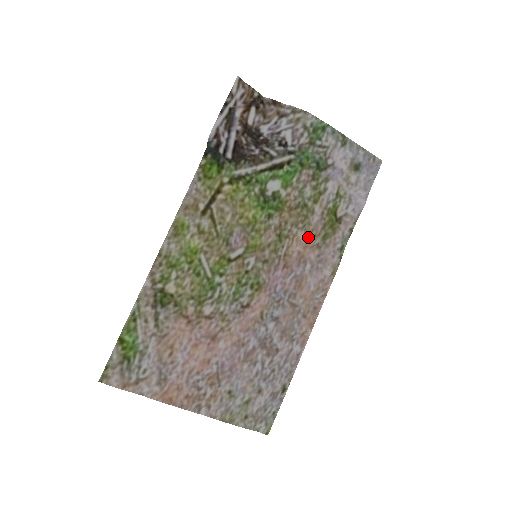
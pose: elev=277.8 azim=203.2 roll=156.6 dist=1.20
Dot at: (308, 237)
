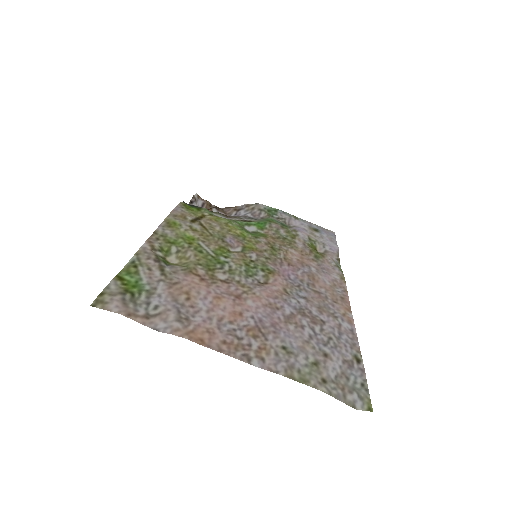
Dot at: (300, 254)
